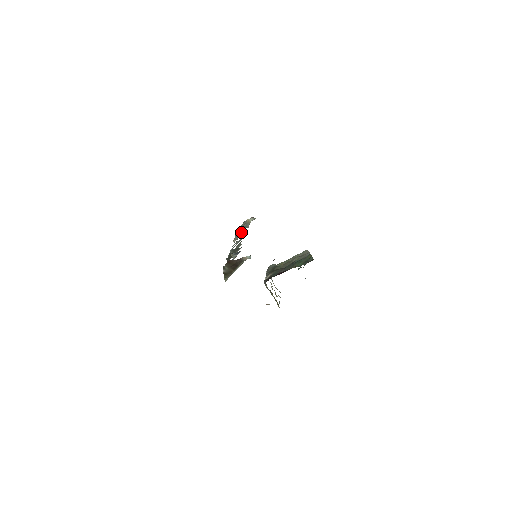
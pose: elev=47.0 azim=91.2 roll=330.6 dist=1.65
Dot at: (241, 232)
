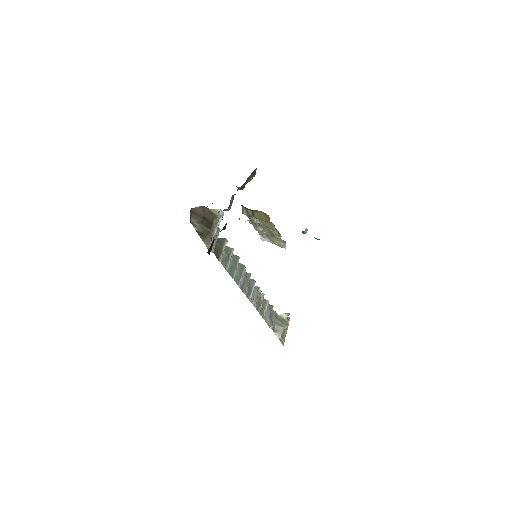
Dot at: (256, 290)
